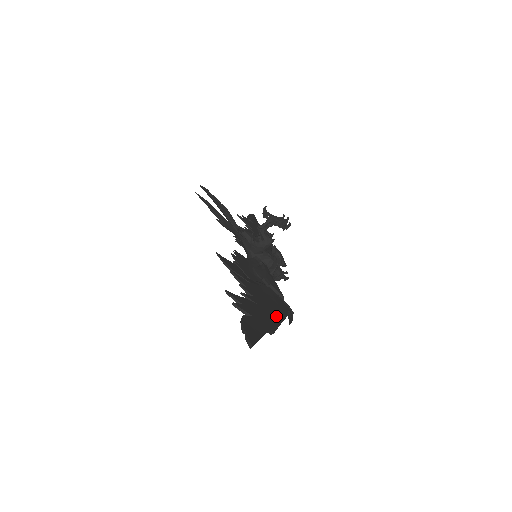
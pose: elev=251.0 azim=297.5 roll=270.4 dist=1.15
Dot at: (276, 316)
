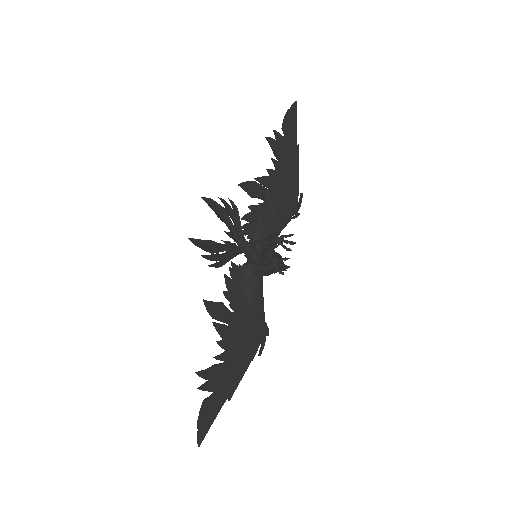
Dot at: (243, 364)
